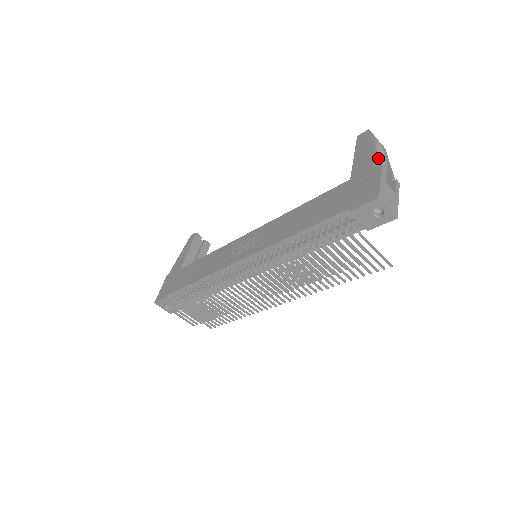
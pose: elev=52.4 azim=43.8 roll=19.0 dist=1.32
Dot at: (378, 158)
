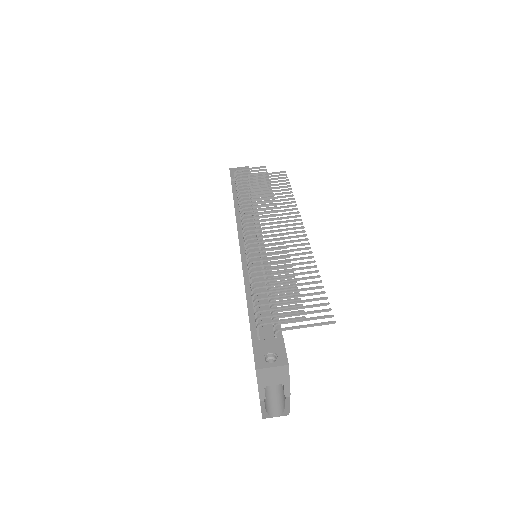
Dot at: occluded
